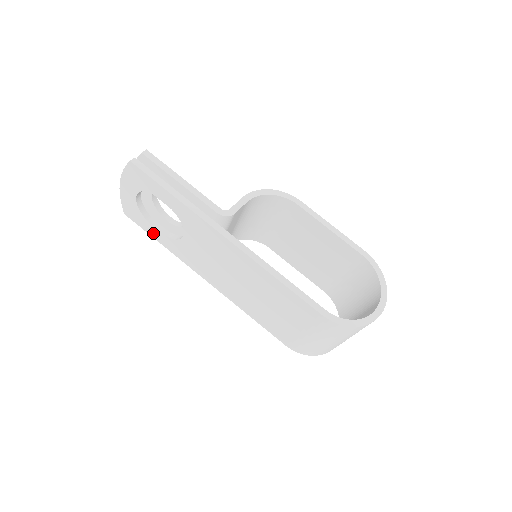
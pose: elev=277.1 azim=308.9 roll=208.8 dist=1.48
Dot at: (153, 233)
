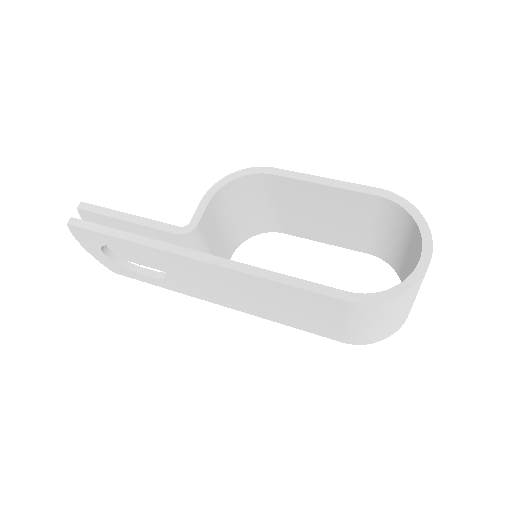
Dot at: (146, 280)
